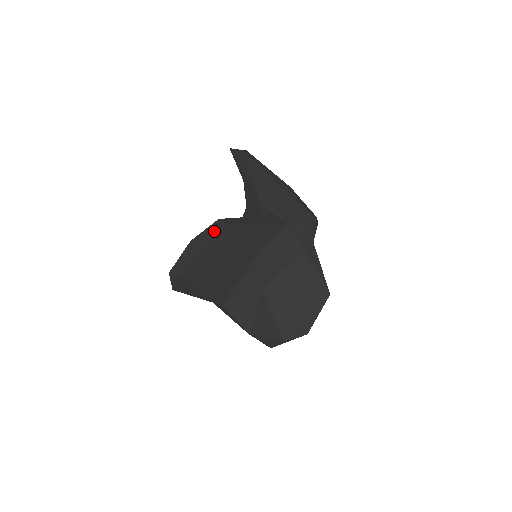
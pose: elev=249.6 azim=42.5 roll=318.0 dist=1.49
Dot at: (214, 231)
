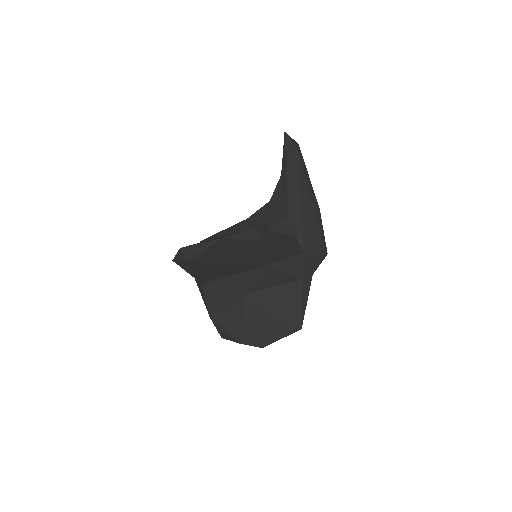
Dot at: (247, 239)
